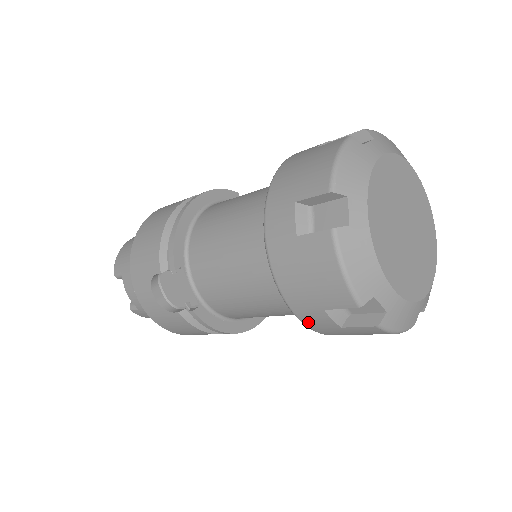
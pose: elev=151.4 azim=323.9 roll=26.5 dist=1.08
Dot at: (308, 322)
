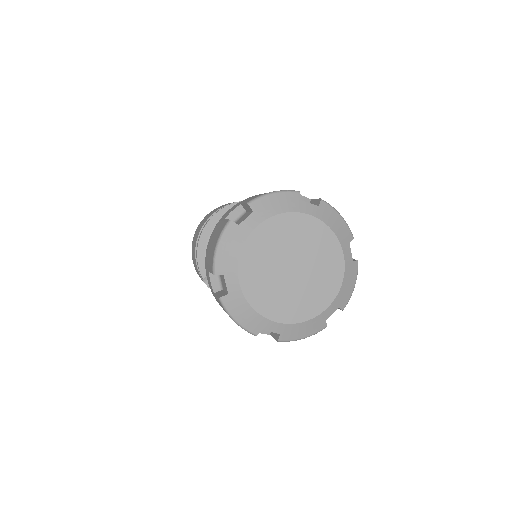
Dot at: occluded
